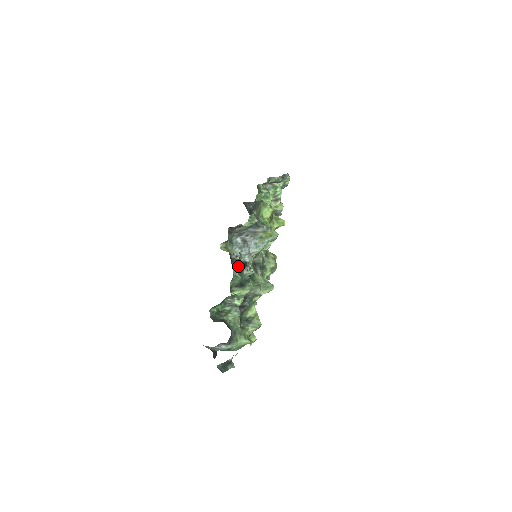
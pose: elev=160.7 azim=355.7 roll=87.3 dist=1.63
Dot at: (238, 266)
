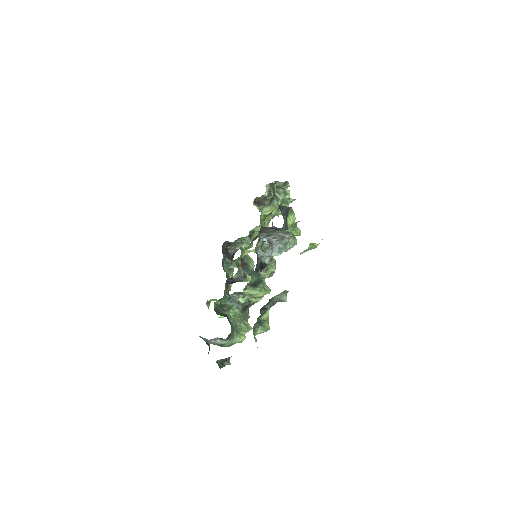
Dot at: (259, 266)
